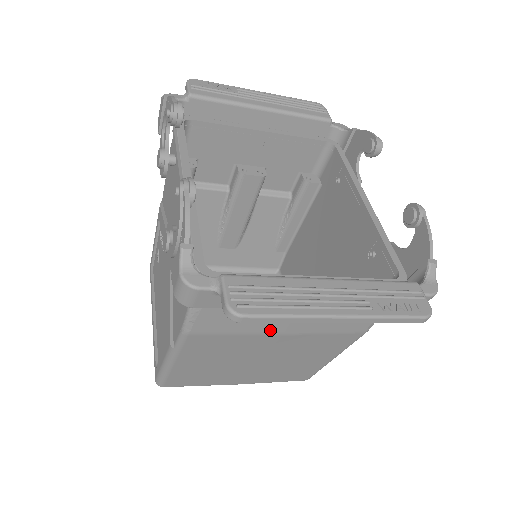
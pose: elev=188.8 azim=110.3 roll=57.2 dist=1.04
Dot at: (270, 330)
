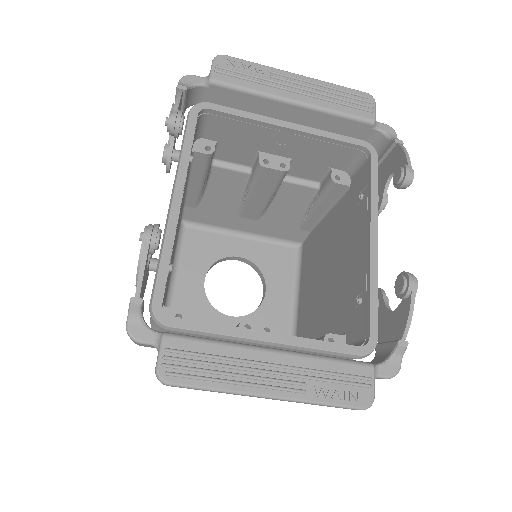
Dot at: occluded
